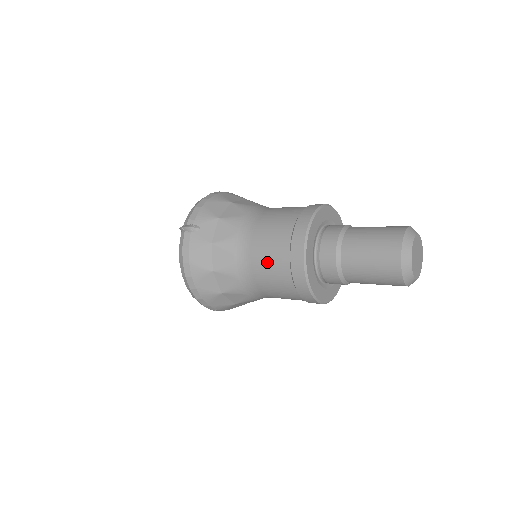
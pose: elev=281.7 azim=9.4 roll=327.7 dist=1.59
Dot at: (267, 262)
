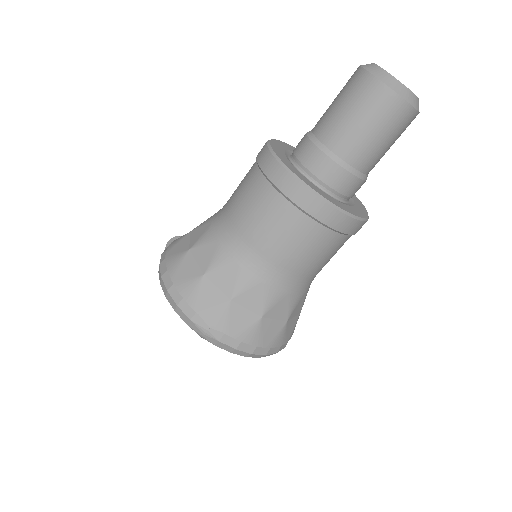
Dot at: (239, 192)
